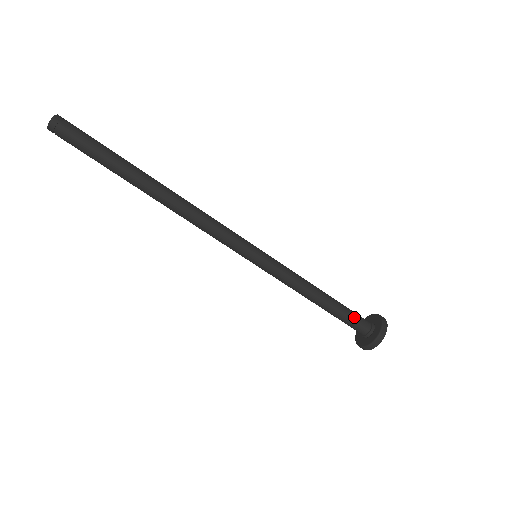
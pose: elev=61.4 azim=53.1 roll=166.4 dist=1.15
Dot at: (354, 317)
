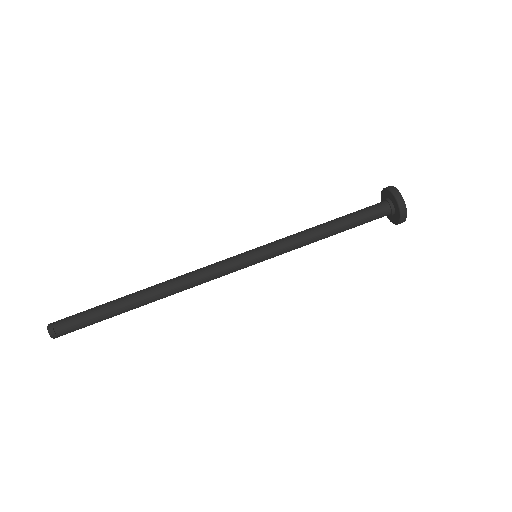
Dot at: (363, 209)
